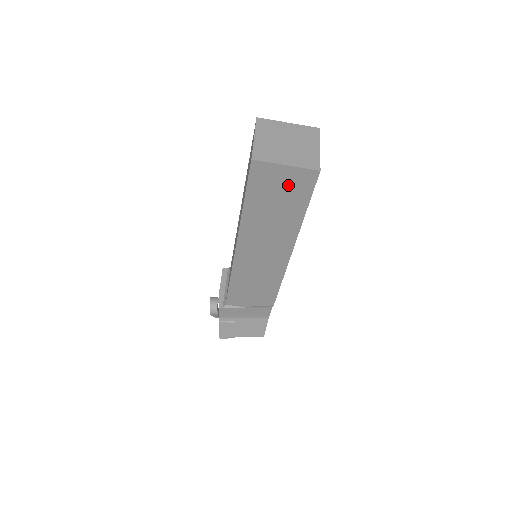
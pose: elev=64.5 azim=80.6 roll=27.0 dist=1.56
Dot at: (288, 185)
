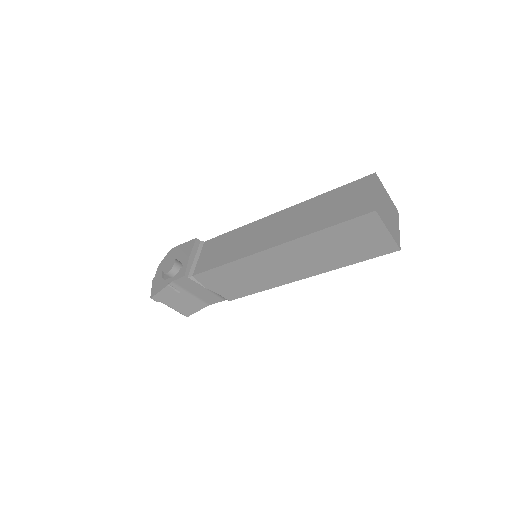
Dot at: (370, 242)
